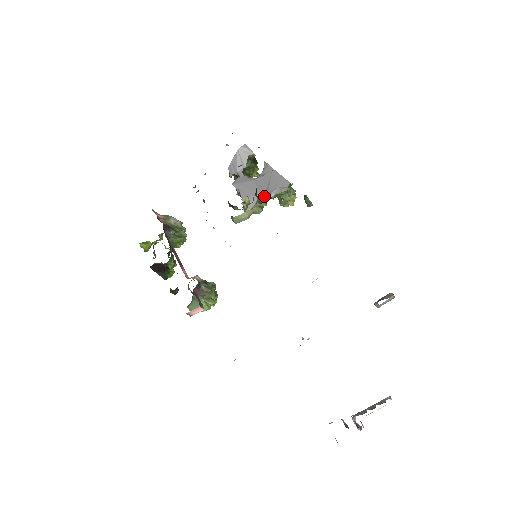
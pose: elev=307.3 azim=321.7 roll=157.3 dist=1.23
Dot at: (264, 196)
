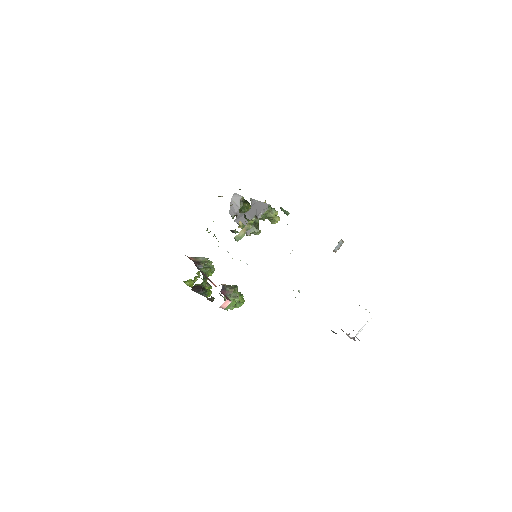
Dot at: (257, 221)
